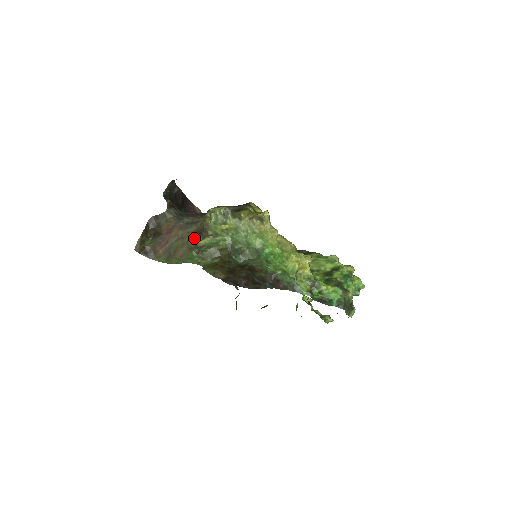
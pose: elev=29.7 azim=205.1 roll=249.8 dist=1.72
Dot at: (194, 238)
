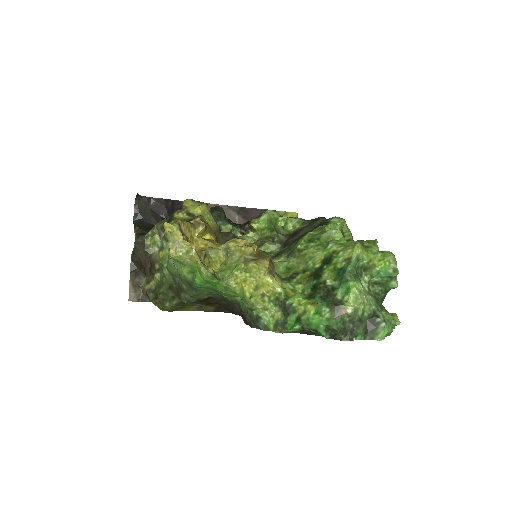
Dot at: (147, 278)
